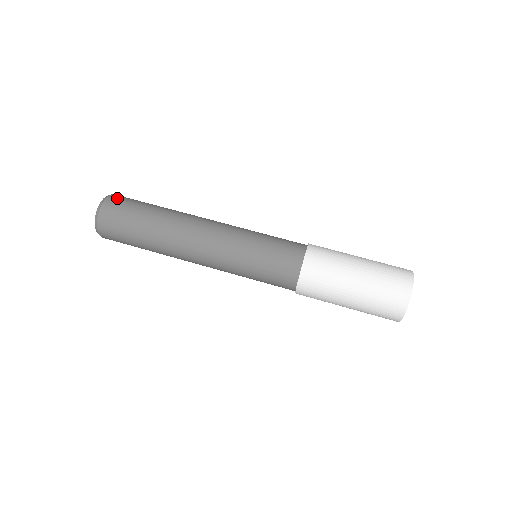
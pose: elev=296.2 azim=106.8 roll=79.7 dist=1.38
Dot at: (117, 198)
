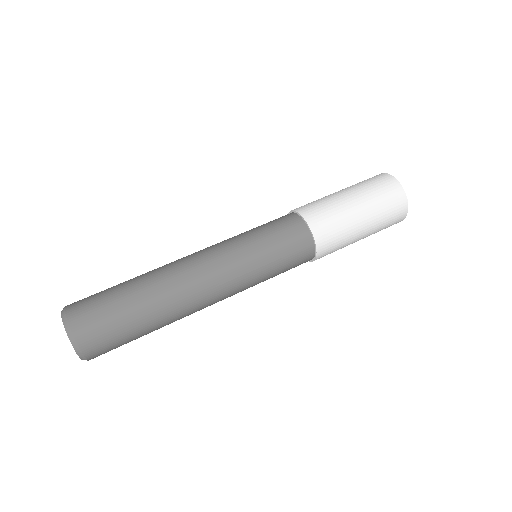
Dot at: (83, 323)
